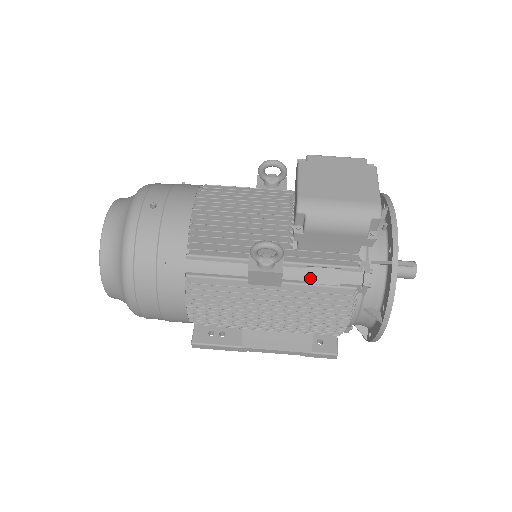
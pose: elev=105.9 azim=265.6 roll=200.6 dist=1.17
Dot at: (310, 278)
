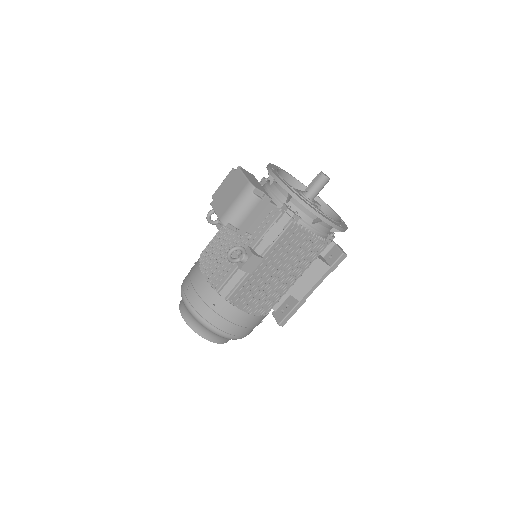
Dot at: (269, 241)
